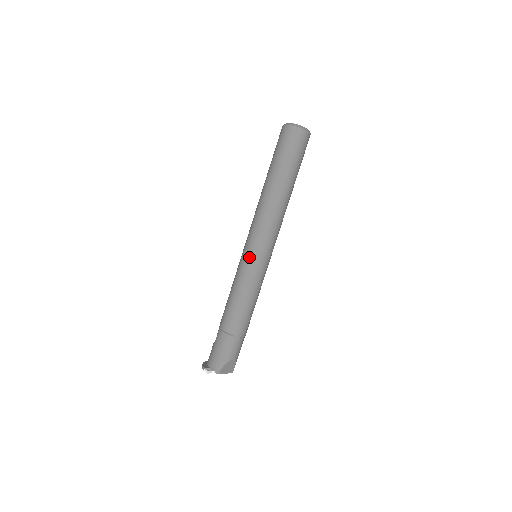
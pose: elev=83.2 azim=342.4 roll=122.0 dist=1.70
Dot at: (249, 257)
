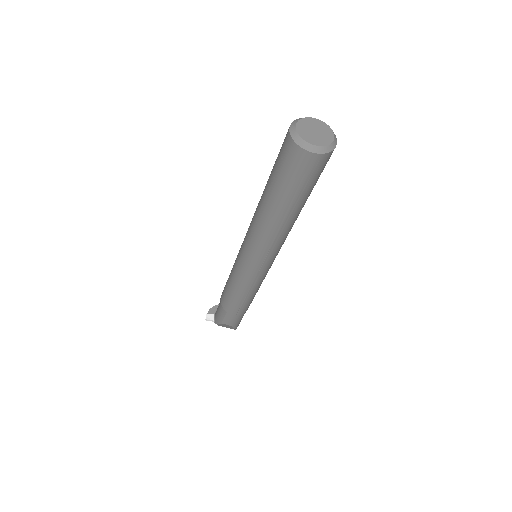
Dot at: (238, 258)
